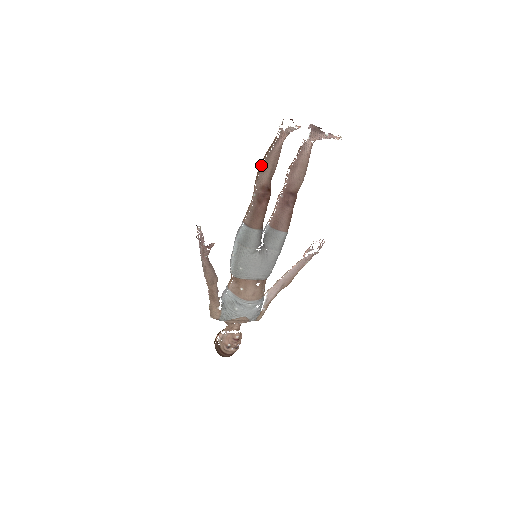
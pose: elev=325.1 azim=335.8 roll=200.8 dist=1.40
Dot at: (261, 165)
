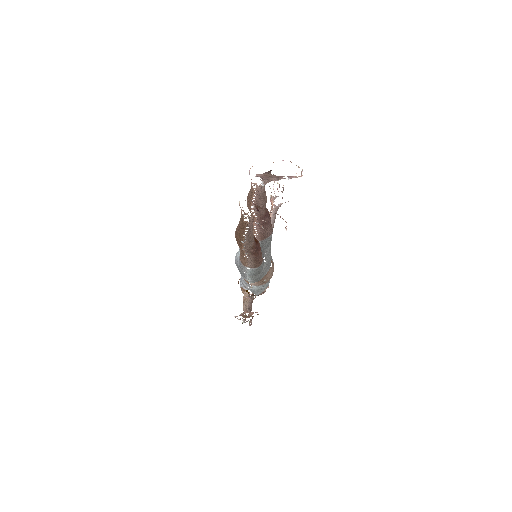
Dot at: occluded
